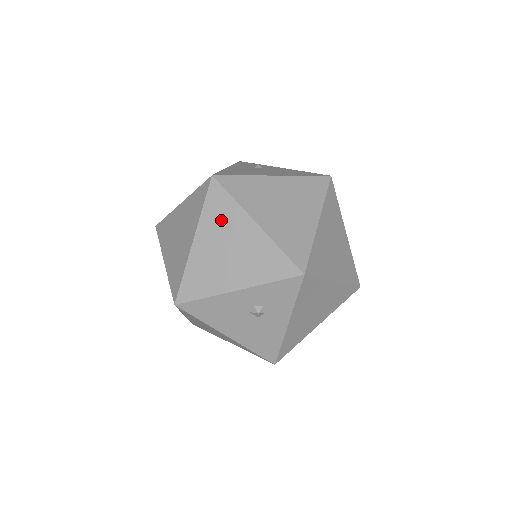
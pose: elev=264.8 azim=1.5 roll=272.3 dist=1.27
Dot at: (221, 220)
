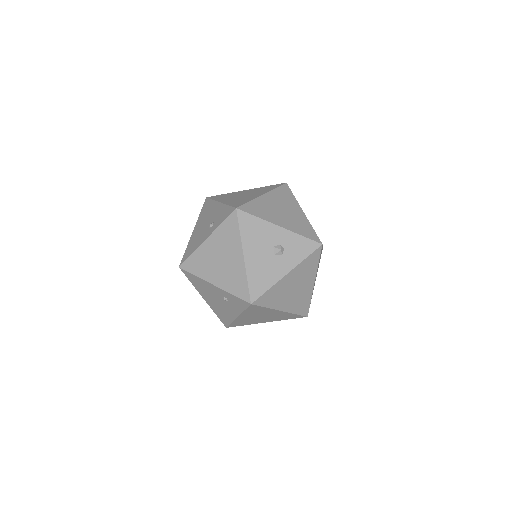
Dot at: (284, 198)
